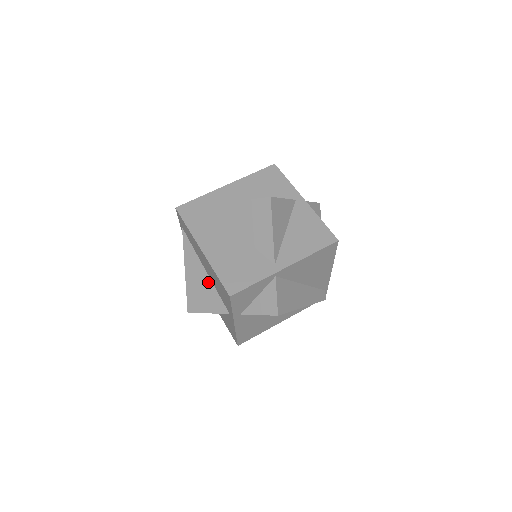
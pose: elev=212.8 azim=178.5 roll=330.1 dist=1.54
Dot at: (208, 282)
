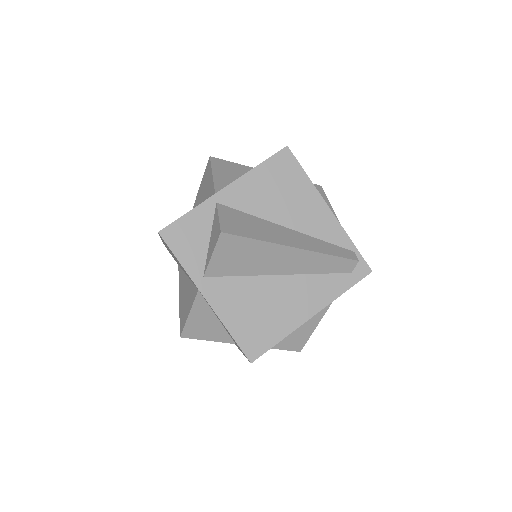
Dot at: (188, 284)
